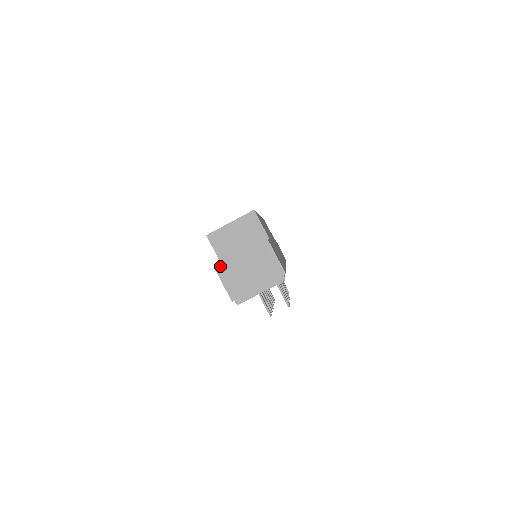
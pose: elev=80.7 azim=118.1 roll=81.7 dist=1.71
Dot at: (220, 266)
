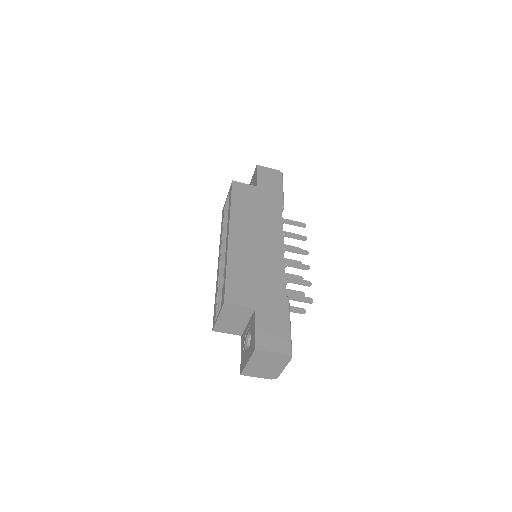
Dot at: (243, 373)
